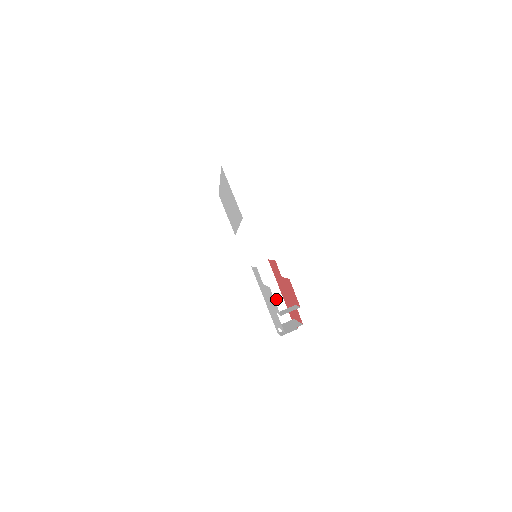
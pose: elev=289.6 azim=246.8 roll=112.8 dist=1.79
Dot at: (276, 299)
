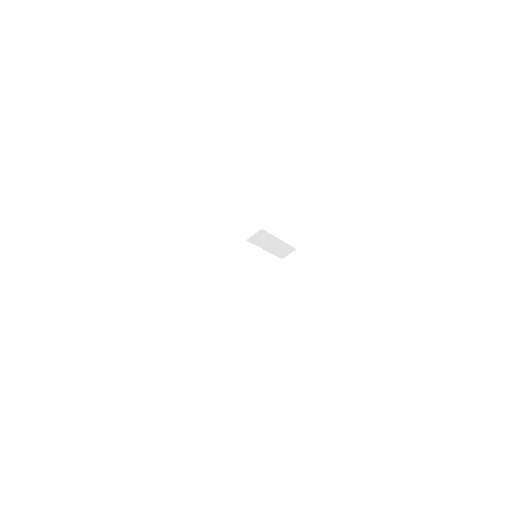
Dot at: (276, 245)
